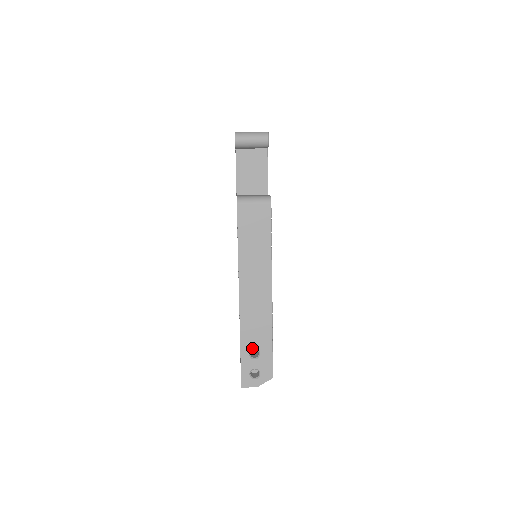
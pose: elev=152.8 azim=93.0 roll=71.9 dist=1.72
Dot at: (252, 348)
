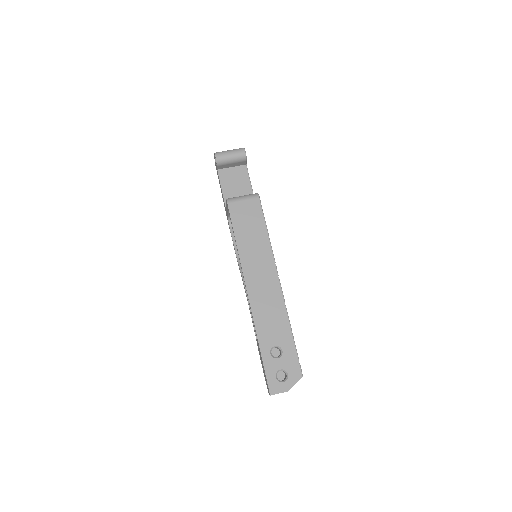
Dot at: (272, 346)
